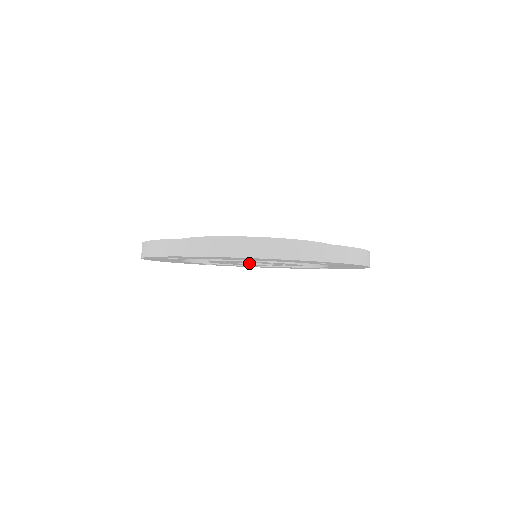
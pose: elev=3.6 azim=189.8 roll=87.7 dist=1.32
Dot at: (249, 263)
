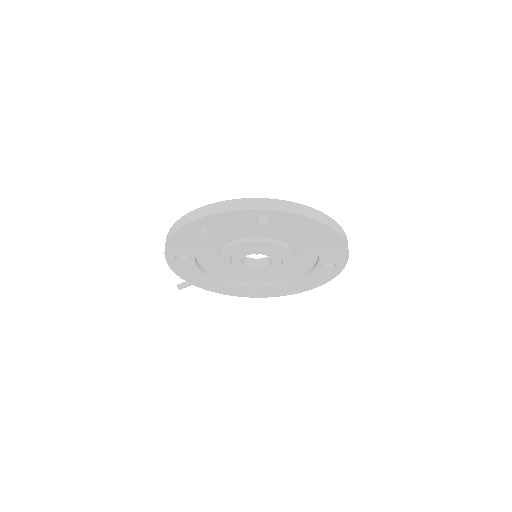
Dot at: (241, 262)
